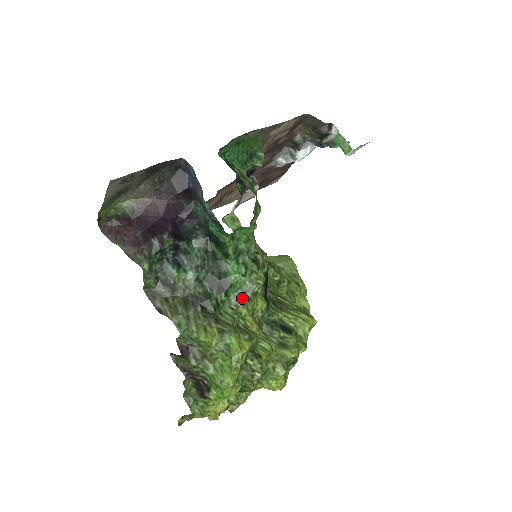
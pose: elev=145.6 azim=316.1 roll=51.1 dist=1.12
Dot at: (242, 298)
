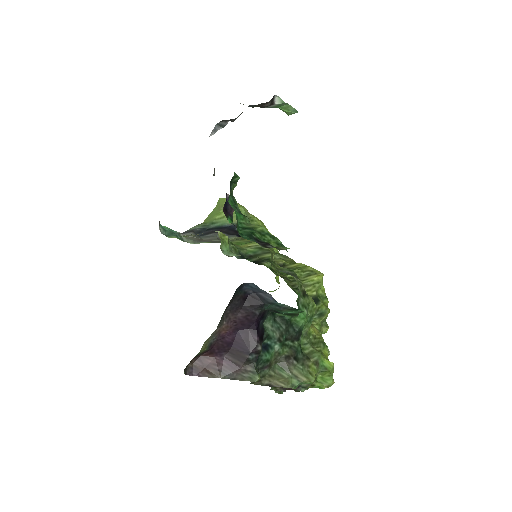
Dot at: (308, 326)
